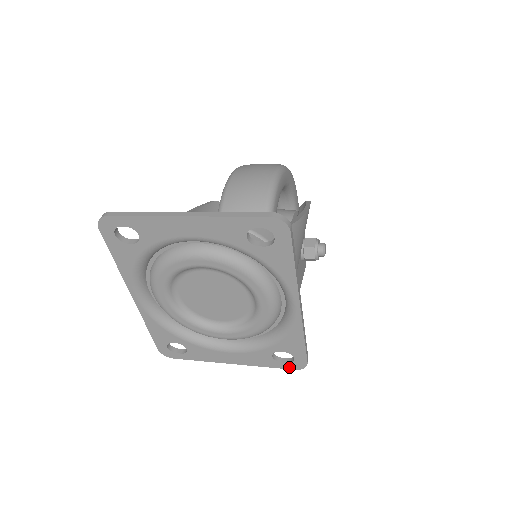
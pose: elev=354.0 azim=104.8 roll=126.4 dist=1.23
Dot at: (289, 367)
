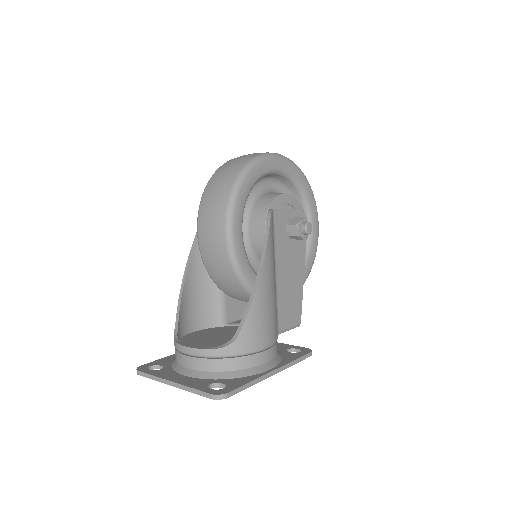
Dot at: occluded
